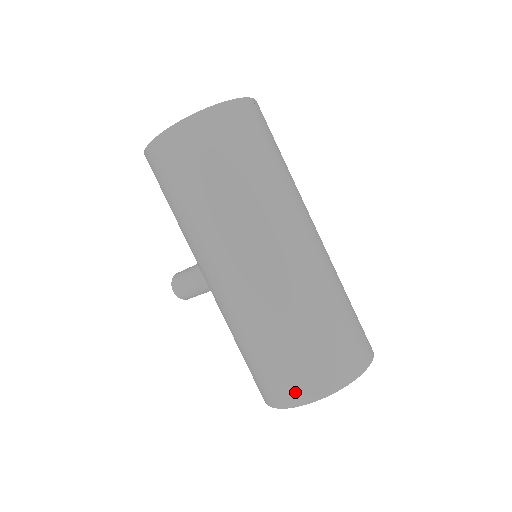
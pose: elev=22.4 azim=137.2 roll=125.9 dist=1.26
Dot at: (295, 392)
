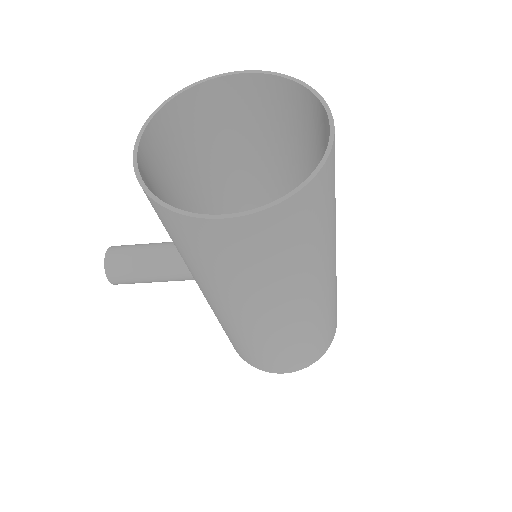
Dot at: (298, 366)
